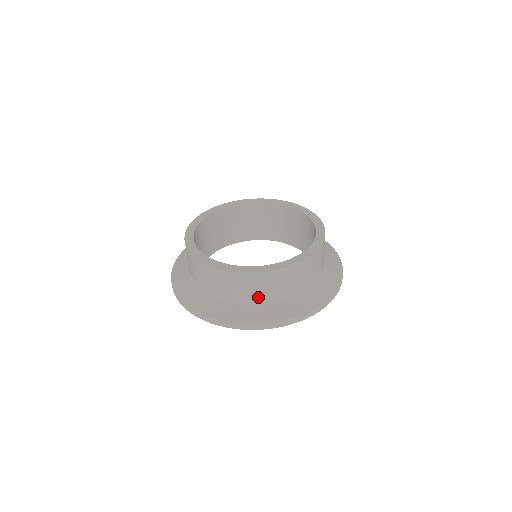
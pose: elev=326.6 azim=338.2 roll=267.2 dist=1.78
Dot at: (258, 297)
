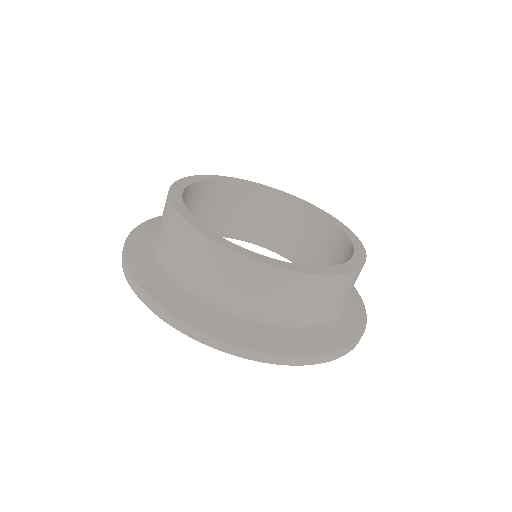
Dot at: (209, 288)
